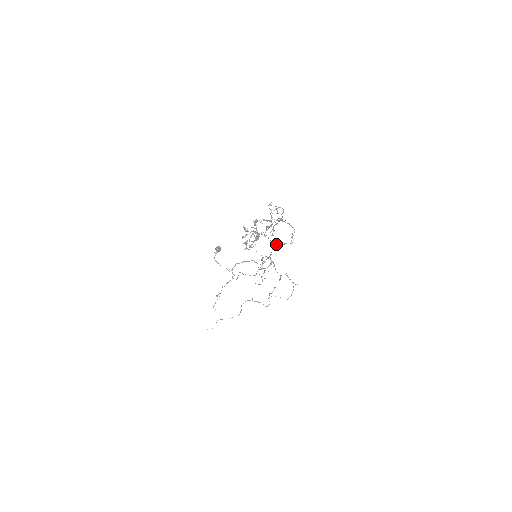
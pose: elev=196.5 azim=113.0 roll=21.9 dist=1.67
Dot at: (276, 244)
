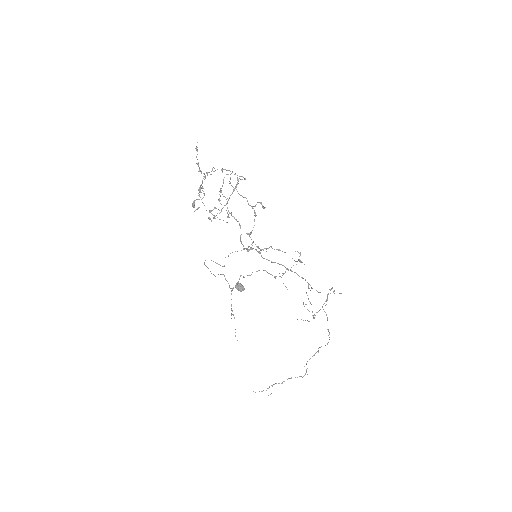
Dot at: occluded
